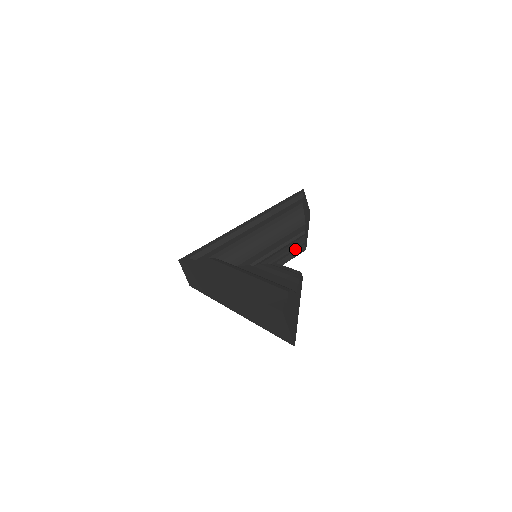
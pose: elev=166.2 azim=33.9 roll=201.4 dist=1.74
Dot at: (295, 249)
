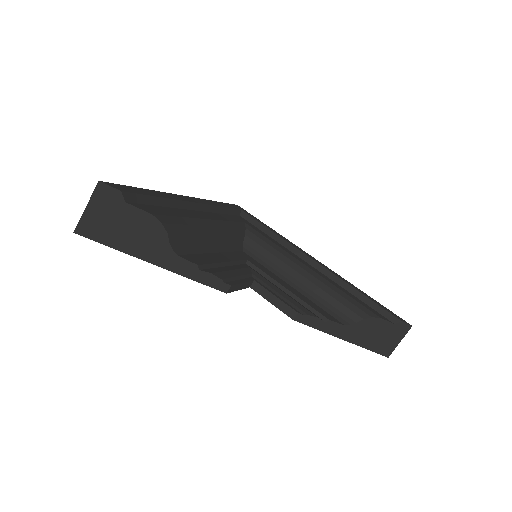
Dot at: (286, 302)
